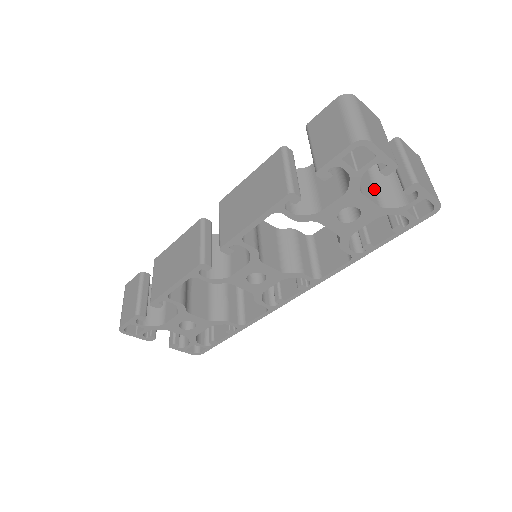
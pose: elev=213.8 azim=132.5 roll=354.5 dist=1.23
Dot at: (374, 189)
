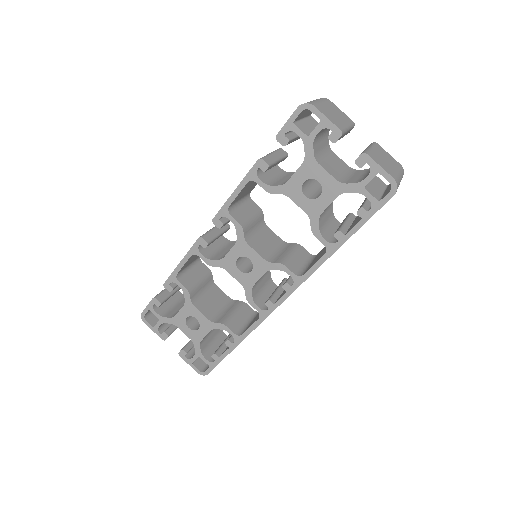
Dot at: (342, 175)
